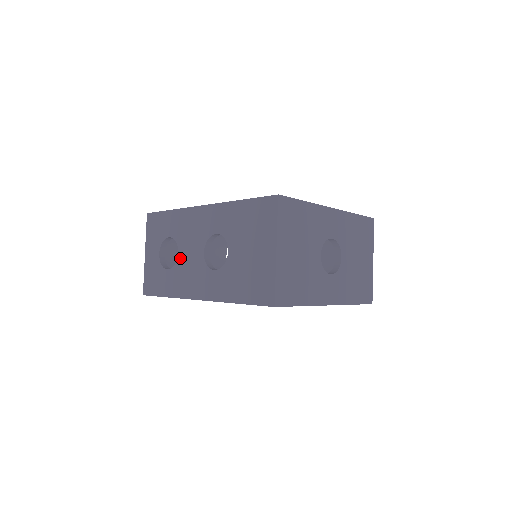
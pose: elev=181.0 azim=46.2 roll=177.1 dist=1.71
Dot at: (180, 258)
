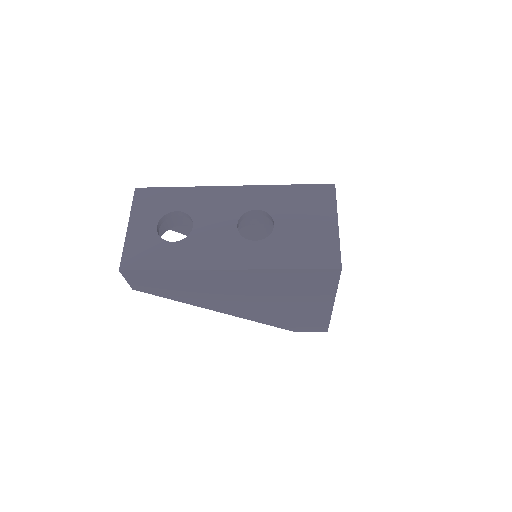
Dot at: (197, 230)
